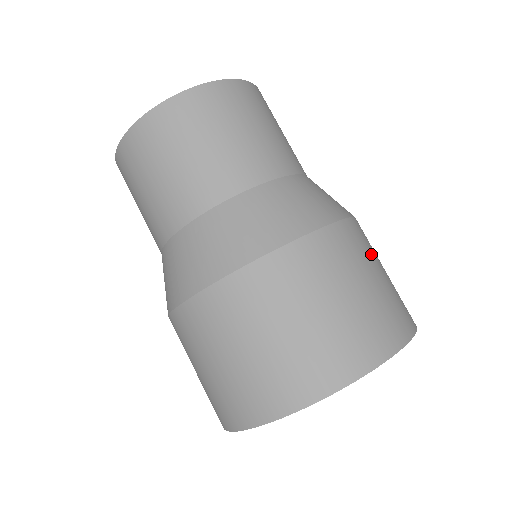
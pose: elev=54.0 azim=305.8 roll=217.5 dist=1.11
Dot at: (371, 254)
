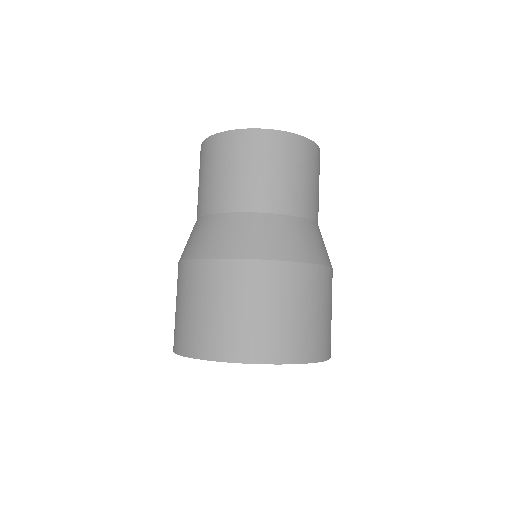
Dot at: occluded
